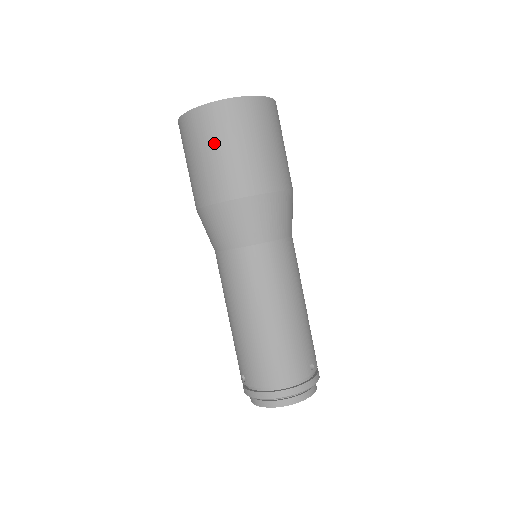
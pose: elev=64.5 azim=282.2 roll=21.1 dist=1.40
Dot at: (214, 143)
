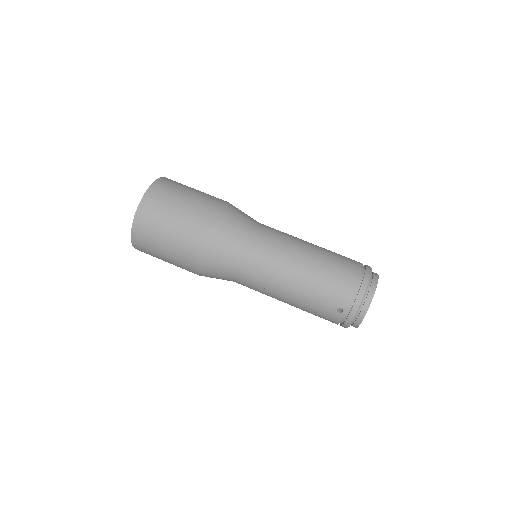
Dot at: (168, 210)
